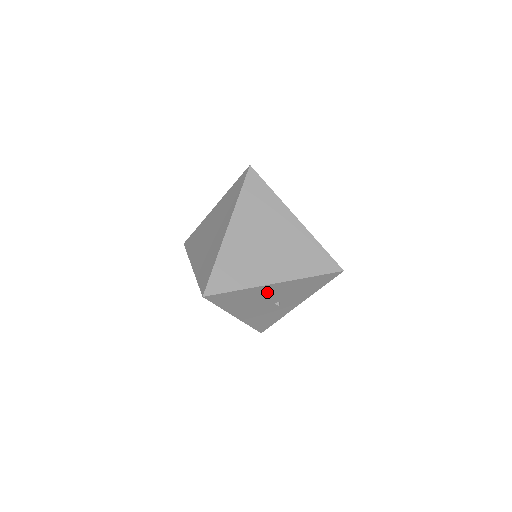
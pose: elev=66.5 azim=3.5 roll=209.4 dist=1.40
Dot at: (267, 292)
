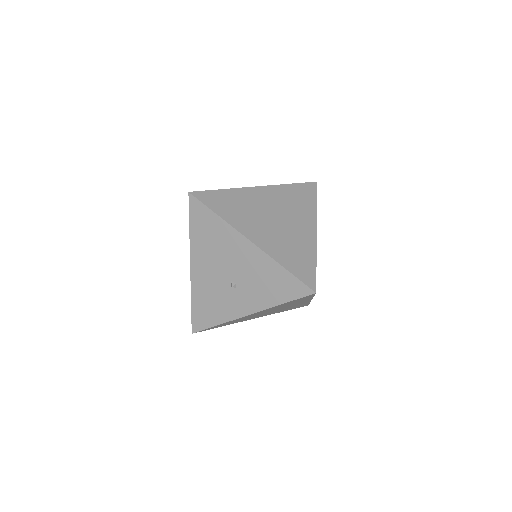
Dot at: (236, 250)
